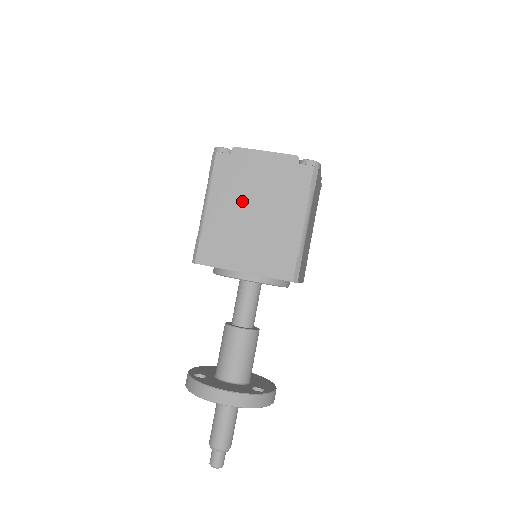
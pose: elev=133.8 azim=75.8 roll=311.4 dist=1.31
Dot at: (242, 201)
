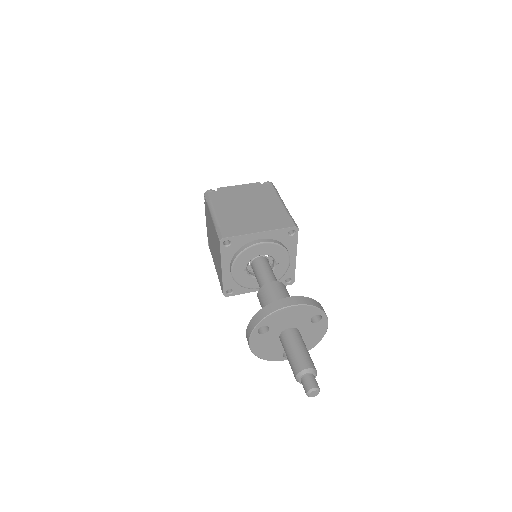
Dot at: (237, 205)
